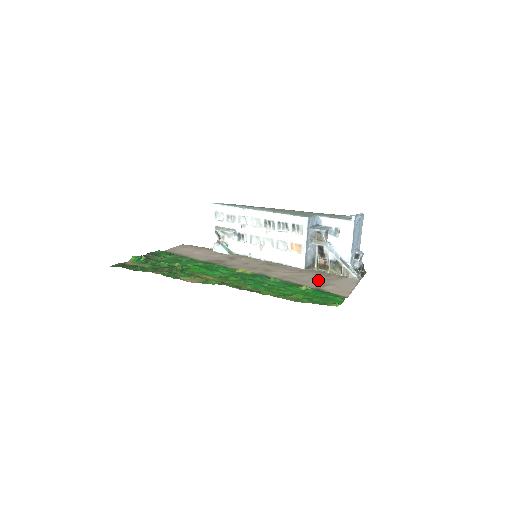
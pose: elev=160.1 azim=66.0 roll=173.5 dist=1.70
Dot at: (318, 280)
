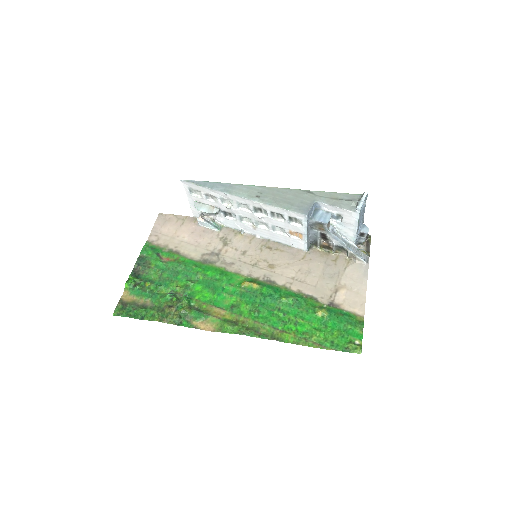
Dot at: (327, 279)
